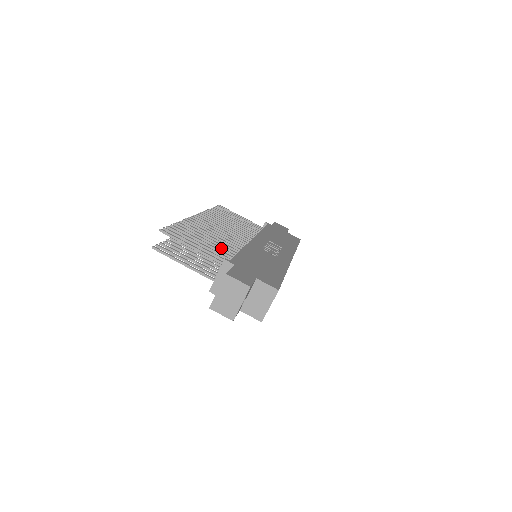
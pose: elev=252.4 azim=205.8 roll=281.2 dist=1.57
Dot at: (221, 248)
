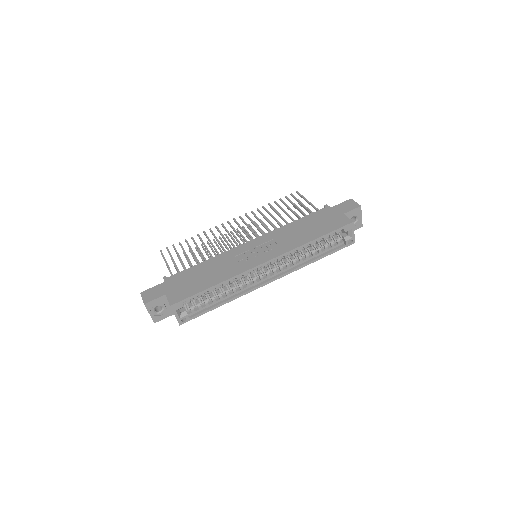
Dot at: (196, 260)
